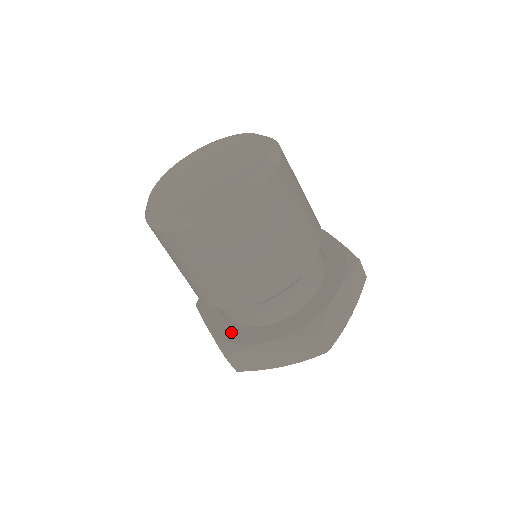
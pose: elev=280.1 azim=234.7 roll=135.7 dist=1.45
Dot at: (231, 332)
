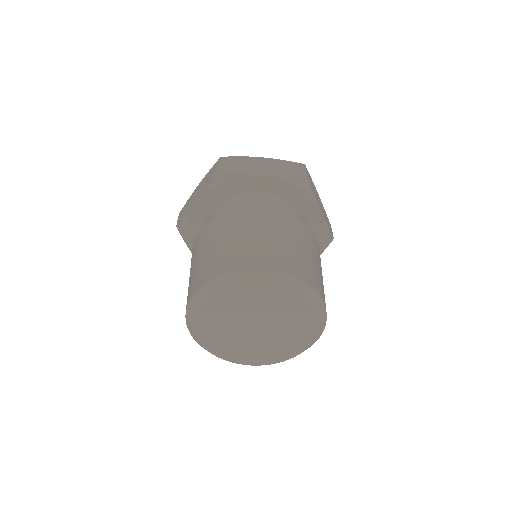
Dot at: occluded
